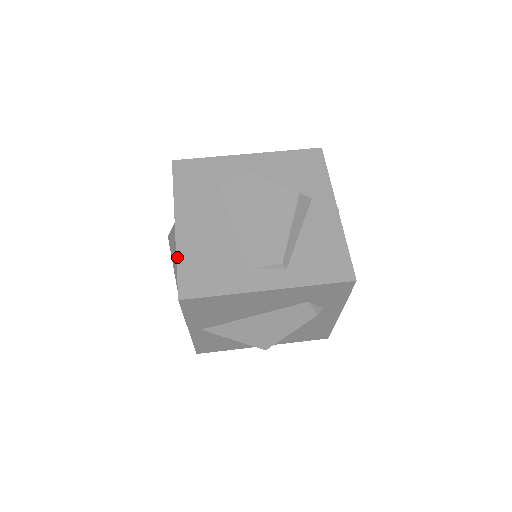
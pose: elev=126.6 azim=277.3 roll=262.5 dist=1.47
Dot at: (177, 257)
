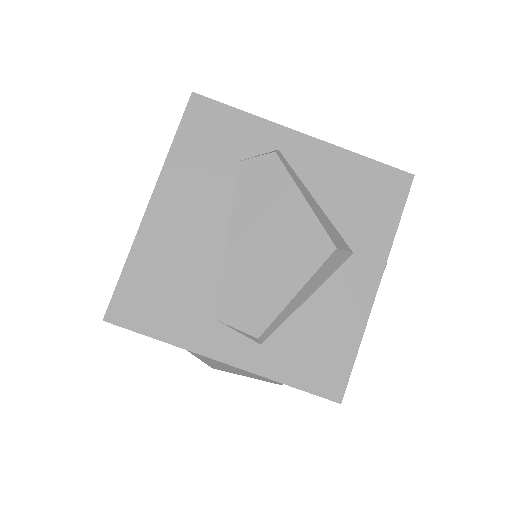
Dot at: (129, 256)
